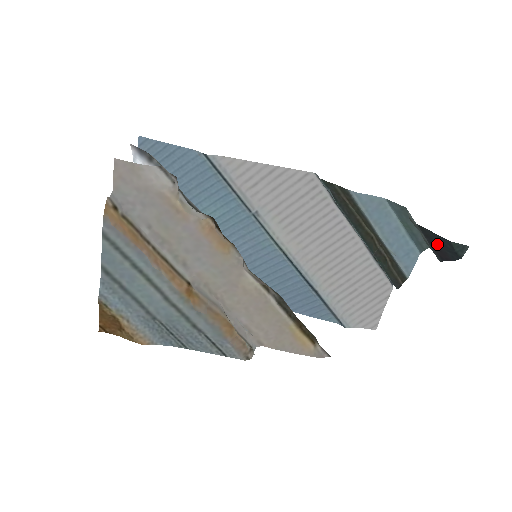
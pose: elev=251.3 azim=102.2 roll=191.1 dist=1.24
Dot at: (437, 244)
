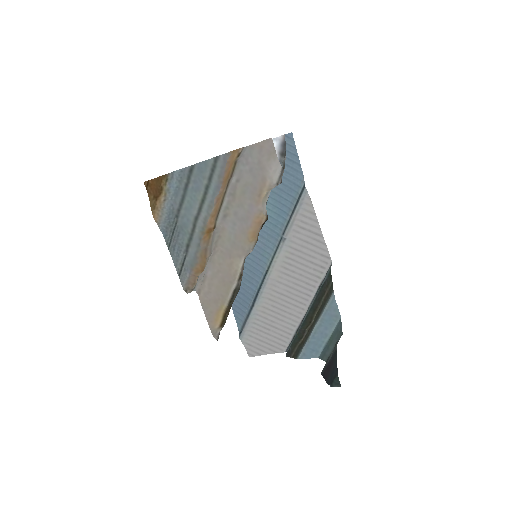
Dot at: (331, 367)
